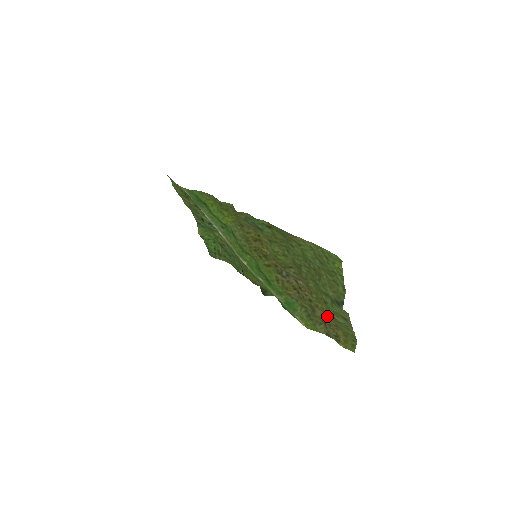
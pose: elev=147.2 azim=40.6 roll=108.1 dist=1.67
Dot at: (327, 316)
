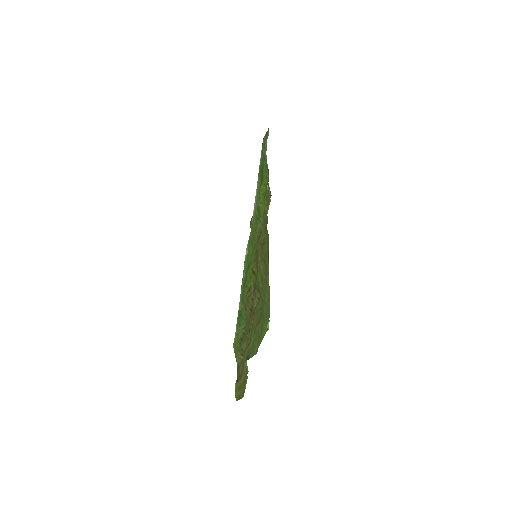
Dot at: (244, 355)
